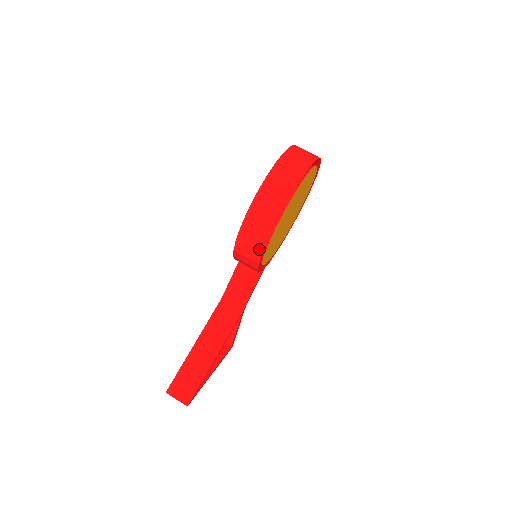
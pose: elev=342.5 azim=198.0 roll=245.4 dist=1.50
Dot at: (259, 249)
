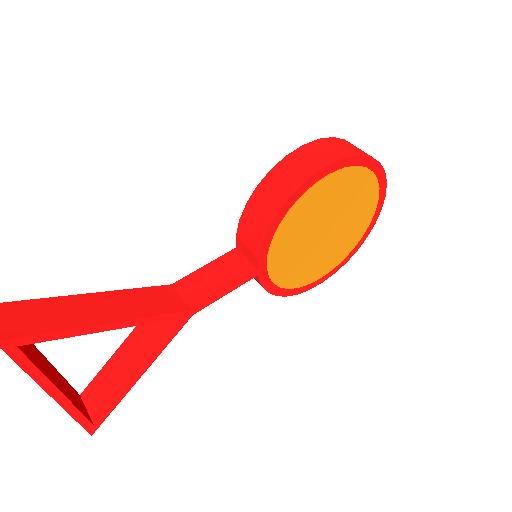
Dot at: (299, 180)
